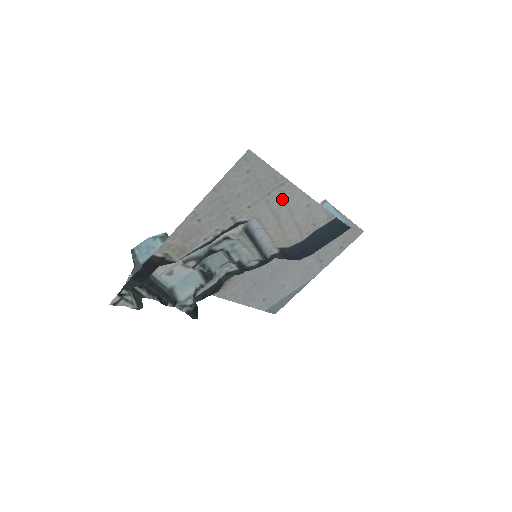
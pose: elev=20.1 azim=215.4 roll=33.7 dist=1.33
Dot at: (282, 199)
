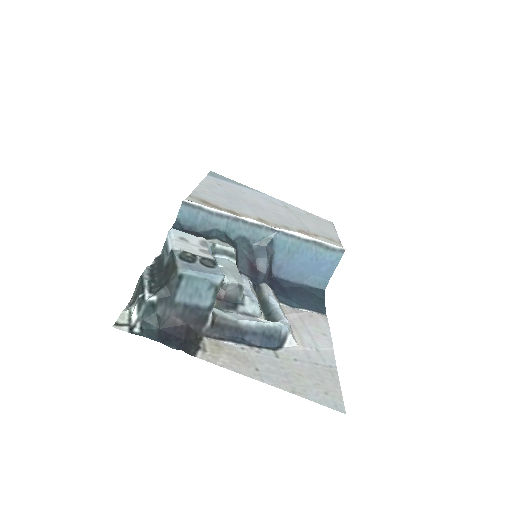
Dot at: (318, 352)
